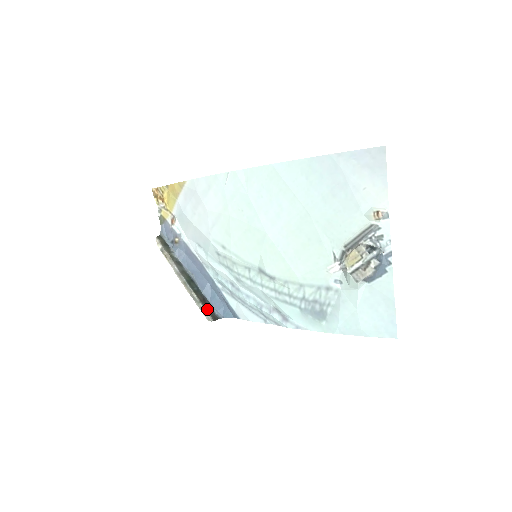
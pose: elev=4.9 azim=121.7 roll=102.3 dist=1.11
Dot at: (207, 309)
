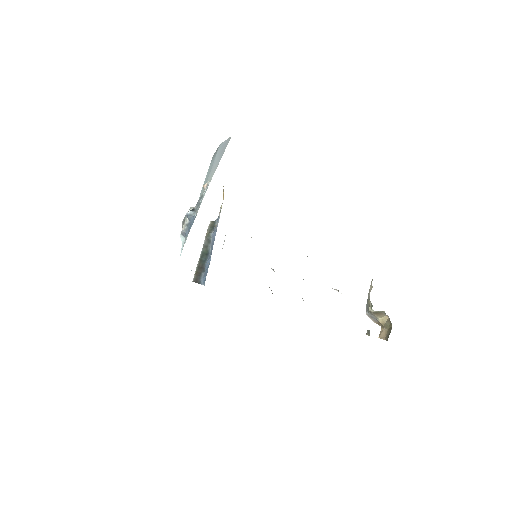
Dot at: (197, 273)
